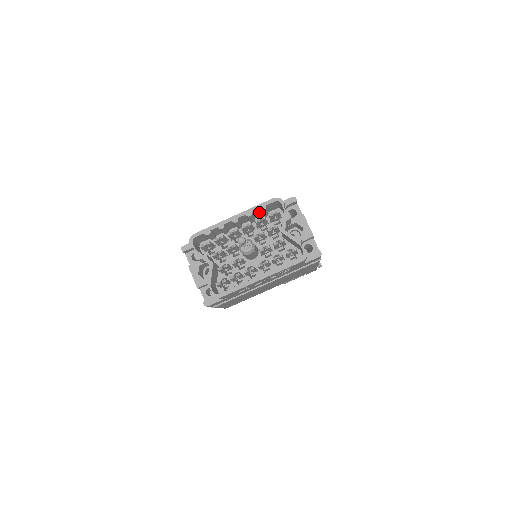
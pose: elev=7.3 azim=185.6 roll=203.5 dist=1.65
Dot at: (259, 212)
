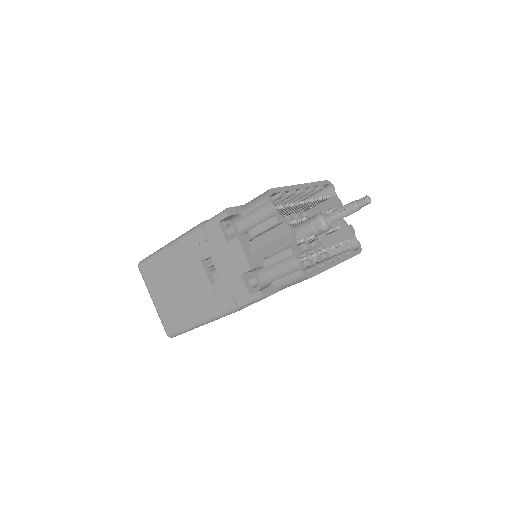
Dot at: occluded
